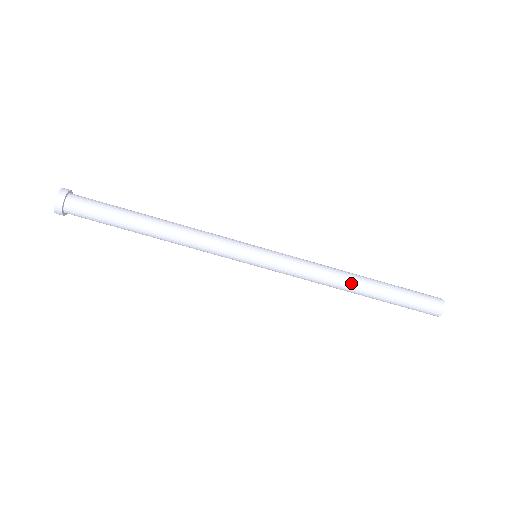
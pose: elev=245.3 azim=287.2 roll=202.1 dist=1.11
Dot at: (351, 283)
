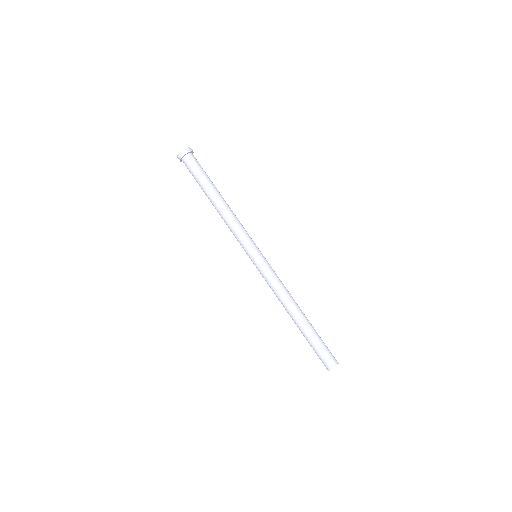
Dot at: (293, 311)
